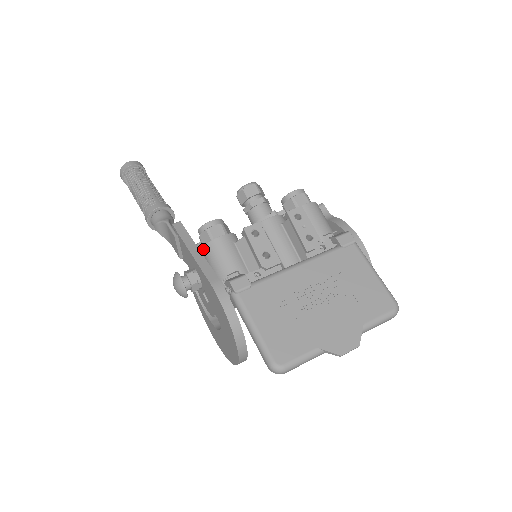
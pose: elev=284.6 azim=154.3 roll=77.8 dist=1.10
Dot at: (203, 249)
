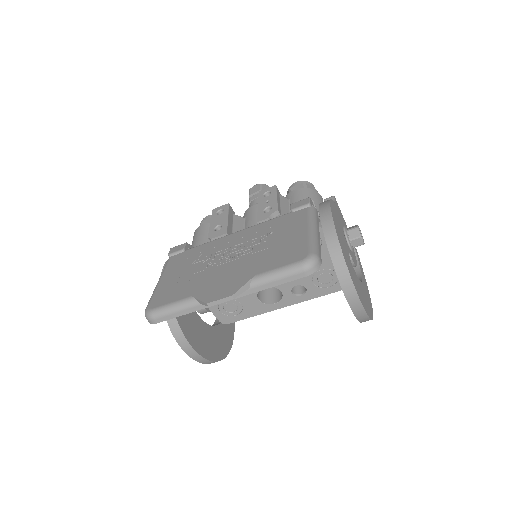
Dot at: occluded
